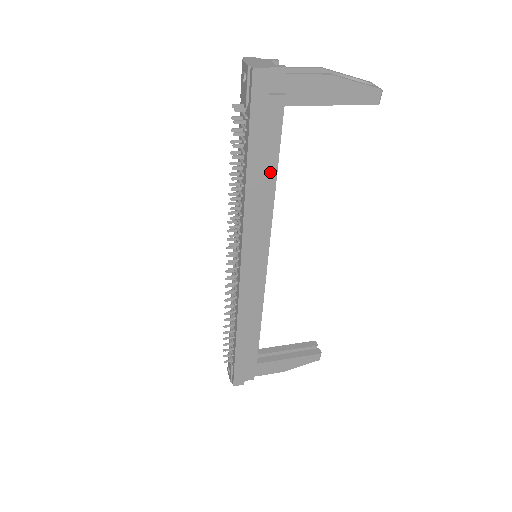
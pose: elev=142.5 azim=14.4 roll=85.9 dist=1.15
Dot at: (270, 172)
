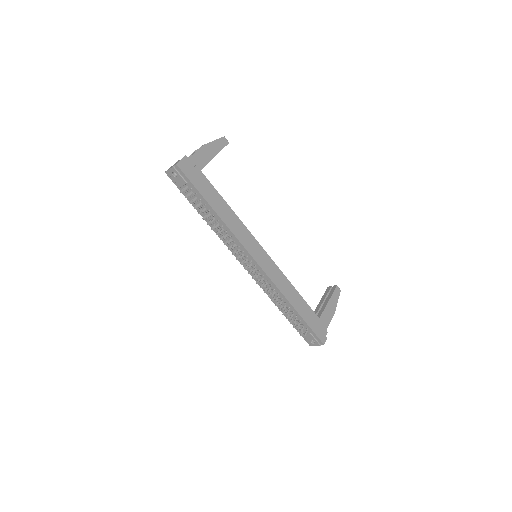
Dot at: (222, 203)
